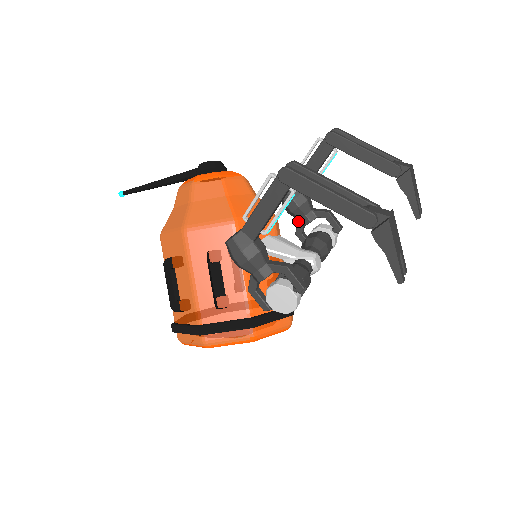
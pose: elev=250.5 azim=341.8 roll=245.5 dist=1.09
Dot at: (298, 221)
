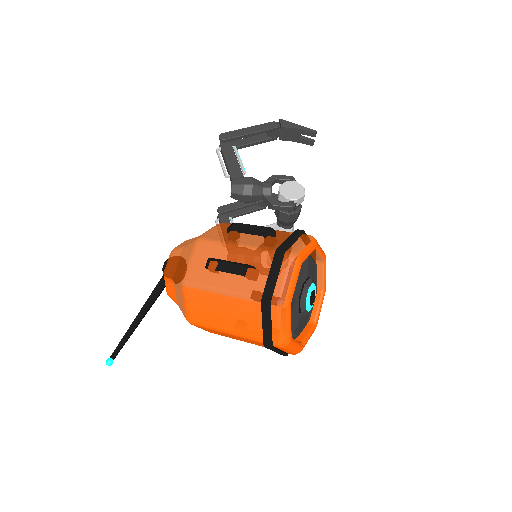
Dot at: occluded
